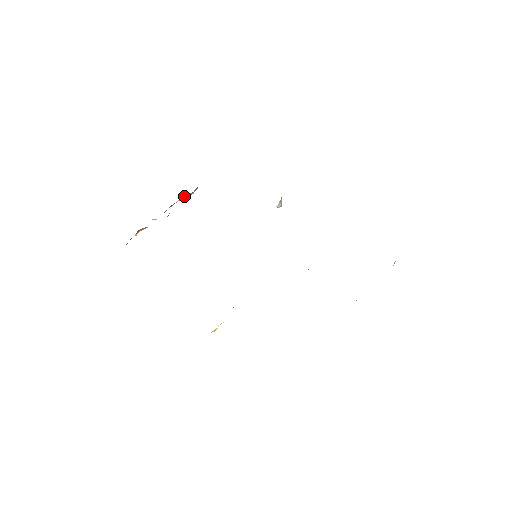
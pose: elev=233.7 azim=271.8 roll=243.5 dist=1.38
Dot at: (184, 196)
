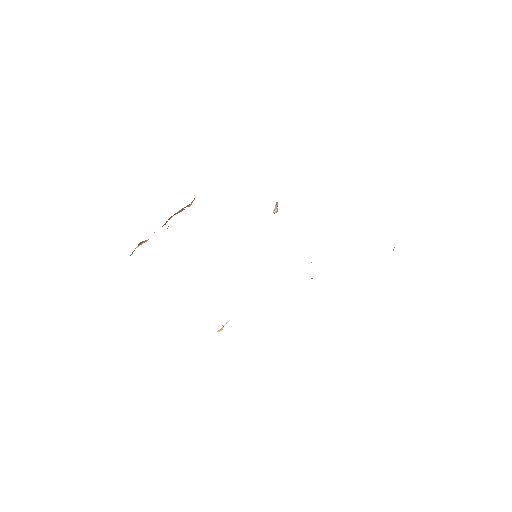
Dot at: (182, 208)
